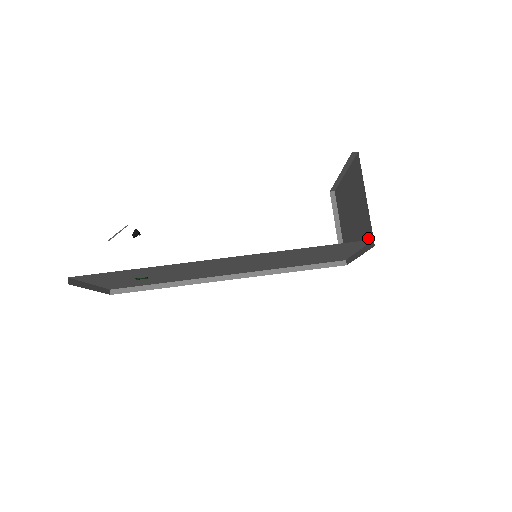
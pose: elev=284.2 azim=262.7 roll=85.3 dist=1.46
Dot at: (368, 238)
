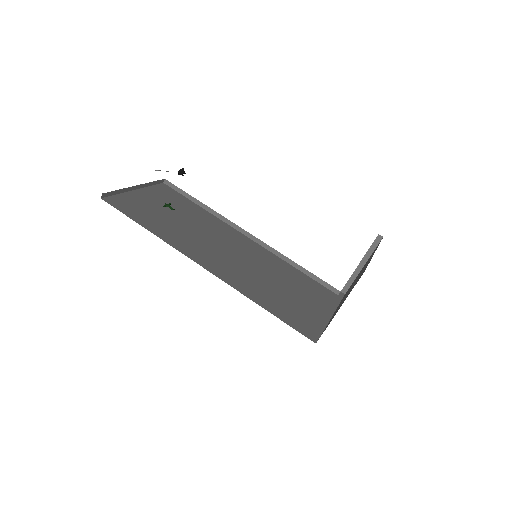
Dot at: occluded
